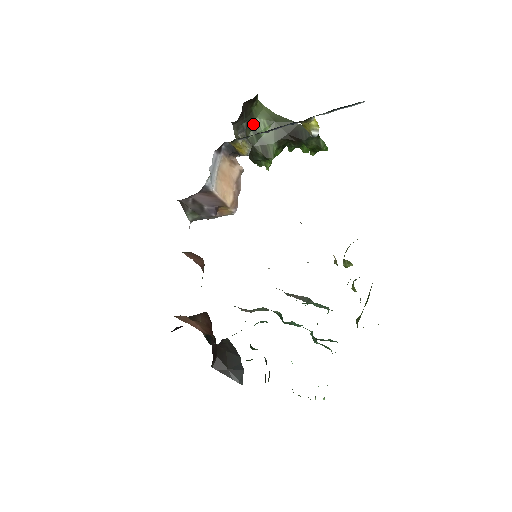
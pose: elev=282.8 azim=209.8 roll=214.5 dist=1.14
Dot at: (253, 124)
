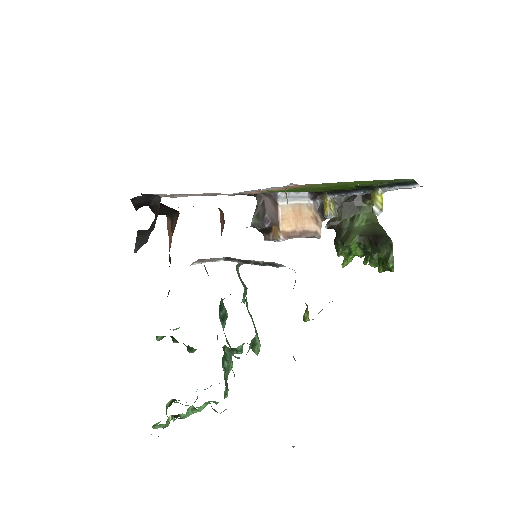
Dot at: (355, 214)
